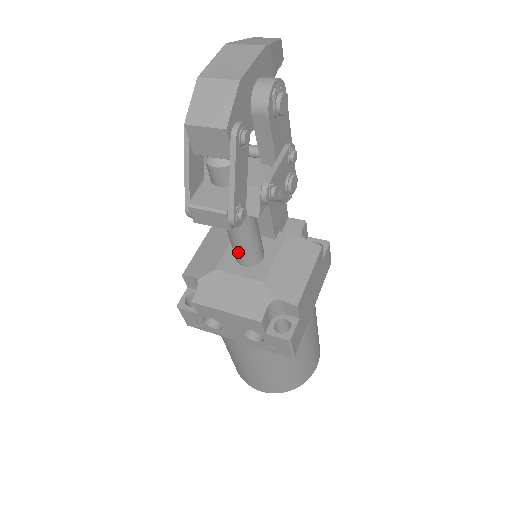
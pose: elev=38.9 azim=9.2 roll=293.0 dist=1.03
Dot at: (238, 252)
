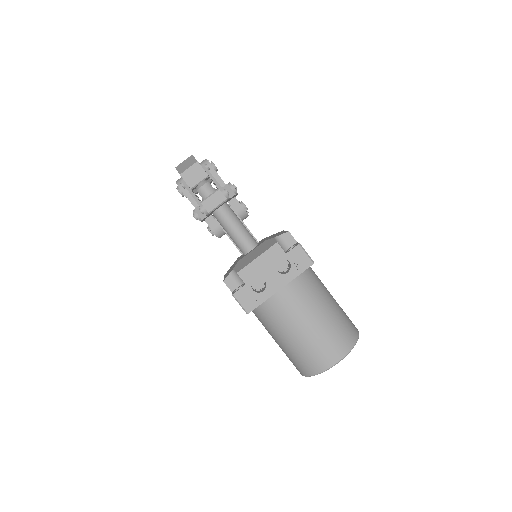
Dot at: (242, 240)
